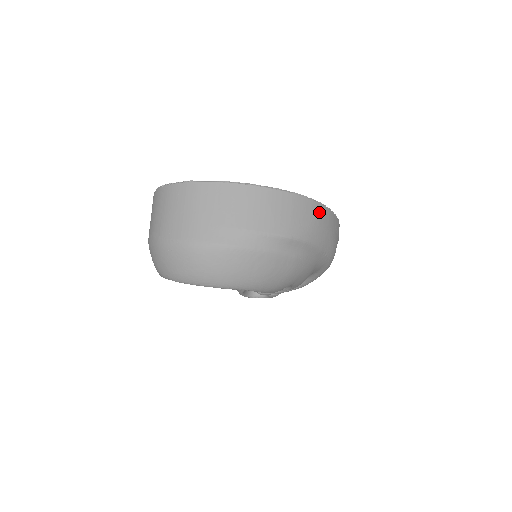
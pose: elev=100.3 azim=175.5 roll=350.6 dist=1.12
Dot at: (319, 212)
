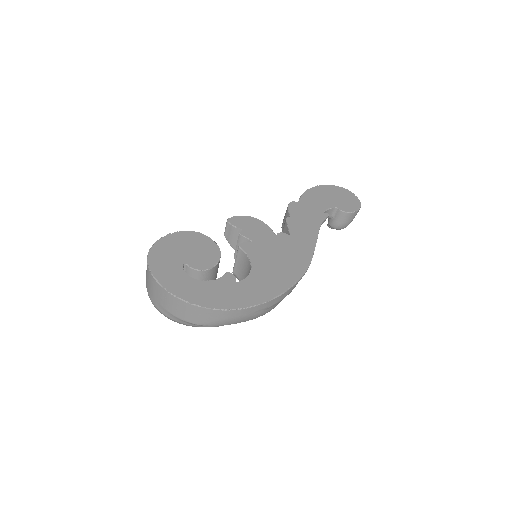
Dot at: (226, 314)
